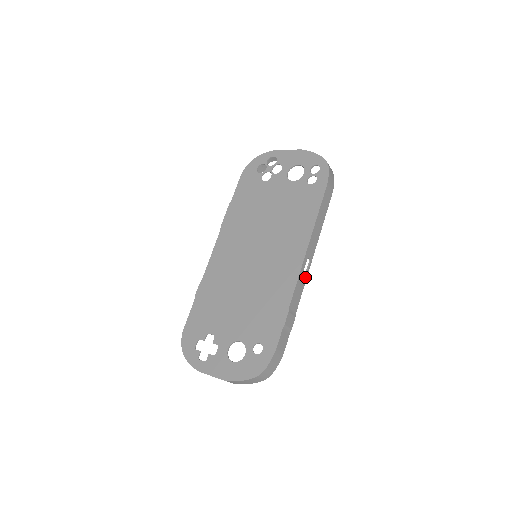
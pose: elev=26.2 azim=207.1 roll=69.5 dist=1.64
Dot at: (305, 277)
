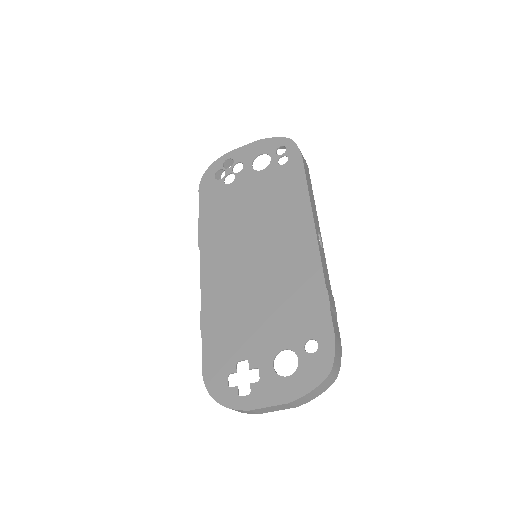
Dot at: (323, 253)
